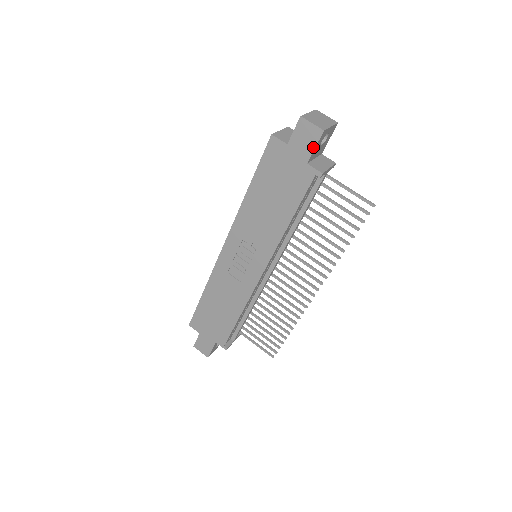
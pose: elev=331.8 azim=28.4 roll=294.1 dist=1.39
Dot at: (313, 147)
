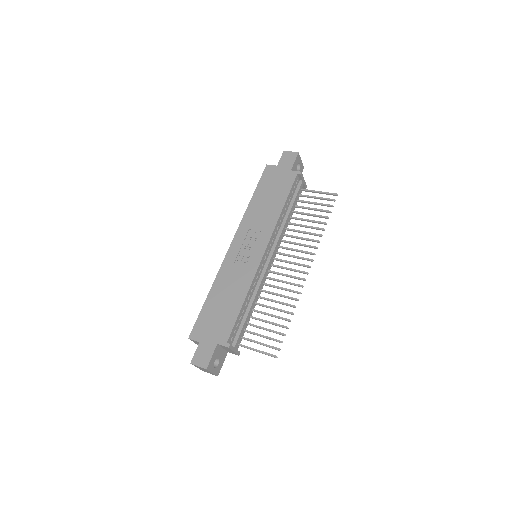
Dot at: (293, 161)
